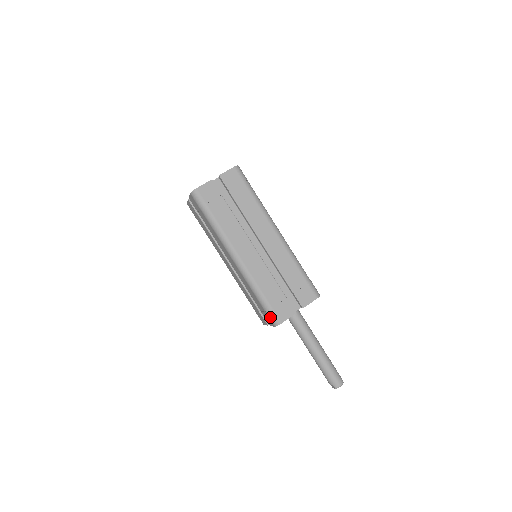
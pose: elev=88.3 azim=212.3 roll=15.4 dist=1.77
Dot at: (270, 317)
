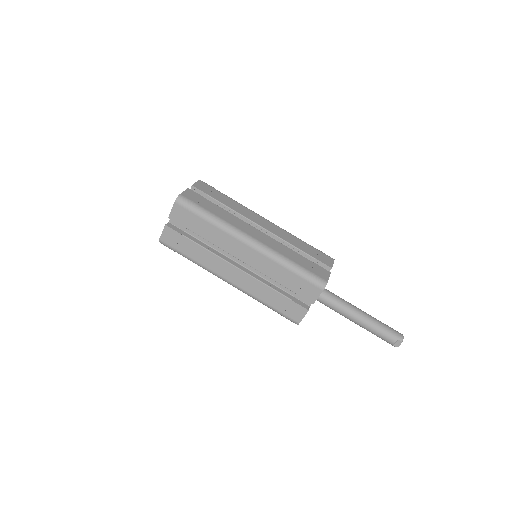
Dot at: (314, 282)
